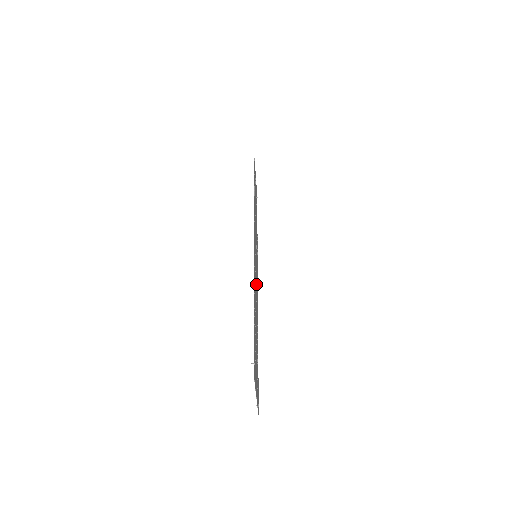
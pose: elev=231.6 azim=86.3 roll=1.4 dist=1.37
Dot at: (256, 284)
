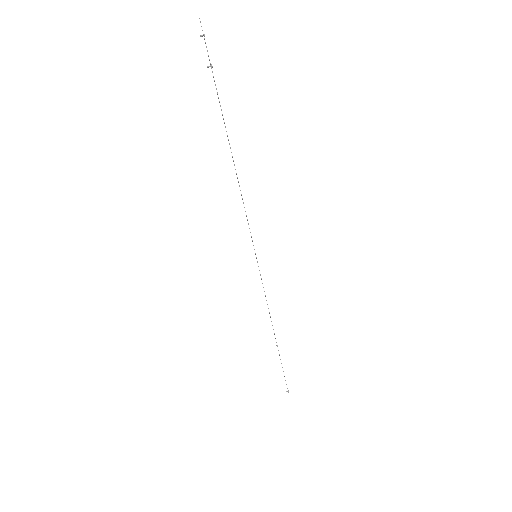
Dot at: occluded
